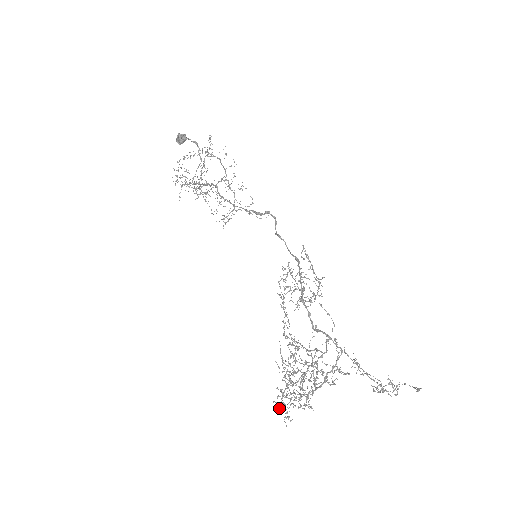
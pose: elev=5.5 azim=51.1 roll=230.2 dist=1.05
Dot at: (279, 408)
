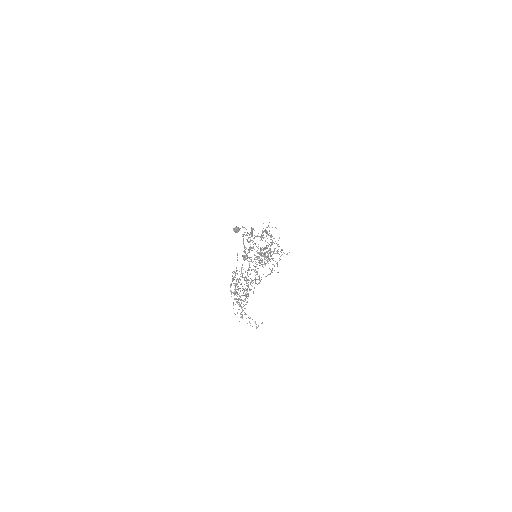
Dot at: occluded
